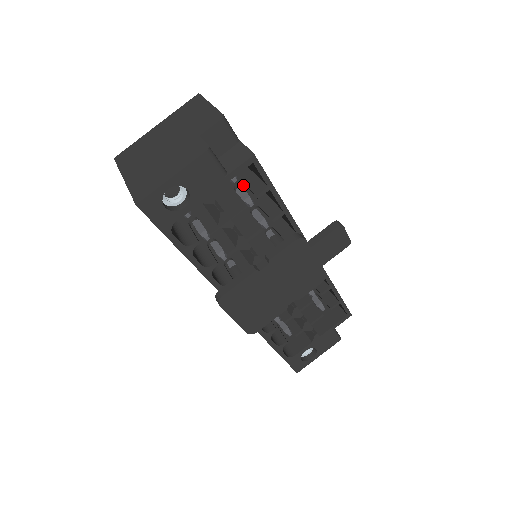
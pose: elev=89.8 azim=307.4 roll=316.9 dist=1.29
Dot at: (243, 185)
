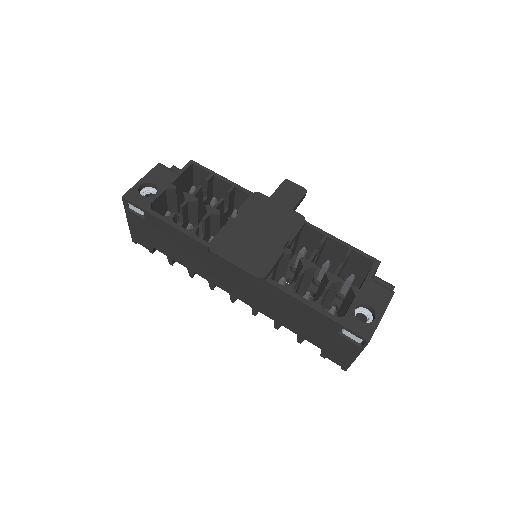
Dot at: occluded
